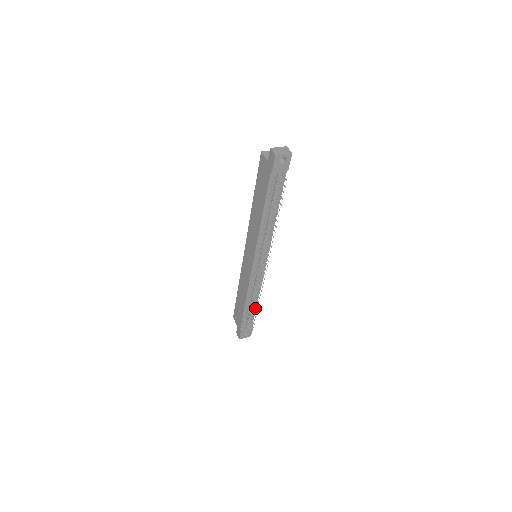
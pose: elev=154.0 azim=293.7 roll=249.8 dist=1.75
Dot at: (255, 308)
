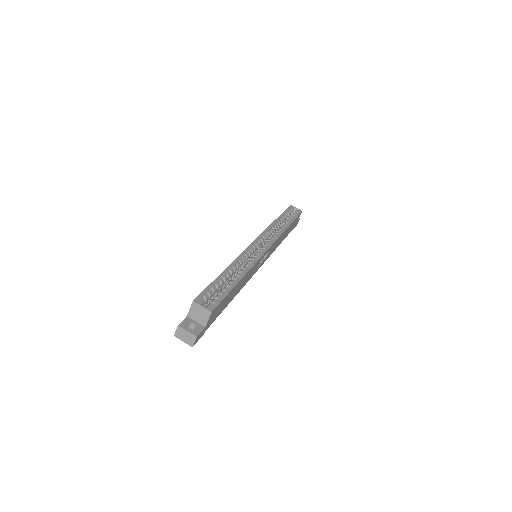
Dot at: (283, 239)
